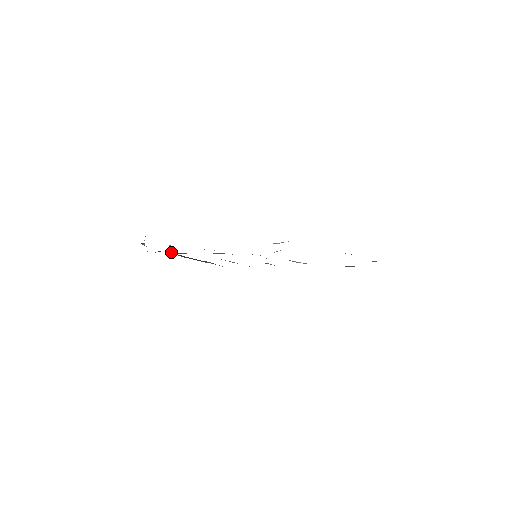
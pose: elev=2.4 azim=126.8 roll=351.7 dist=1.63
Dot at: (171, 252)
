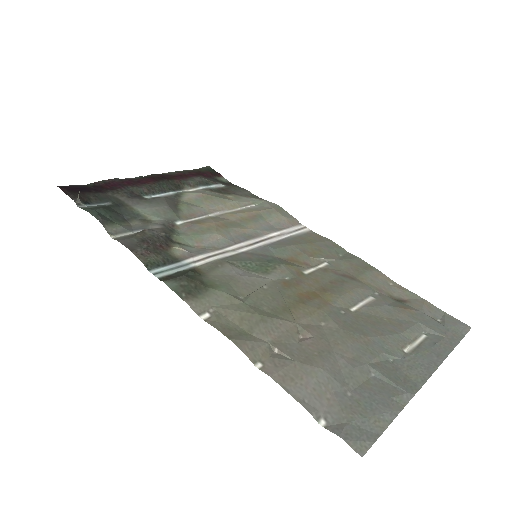
Dot at: (128, 201)
